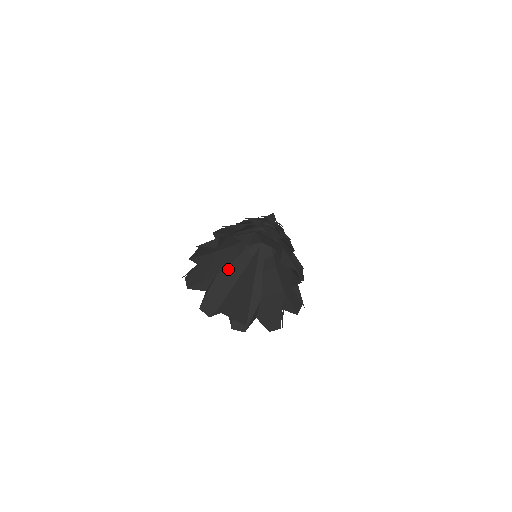
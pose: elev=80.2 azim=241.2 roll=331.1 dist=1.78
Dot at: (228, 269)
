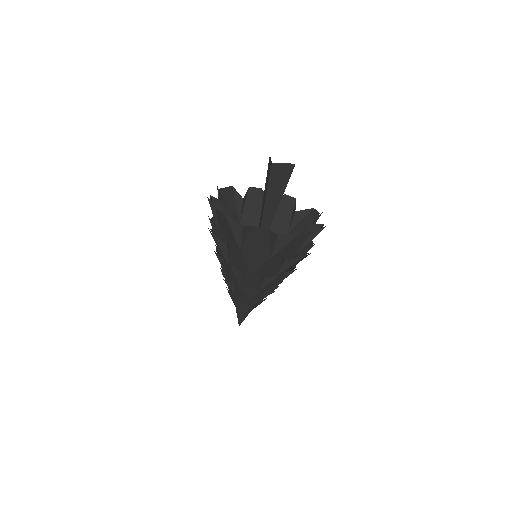
Dot at: occluded
